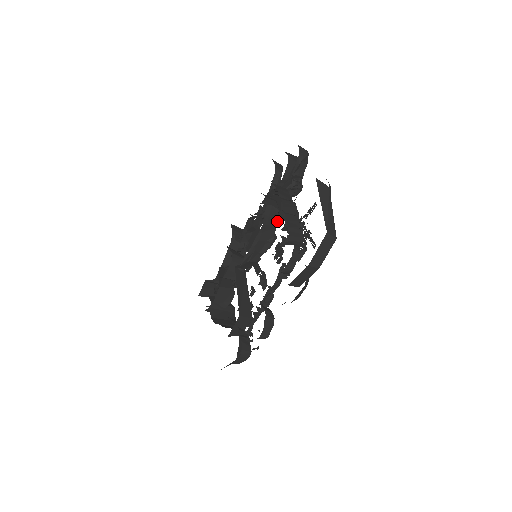
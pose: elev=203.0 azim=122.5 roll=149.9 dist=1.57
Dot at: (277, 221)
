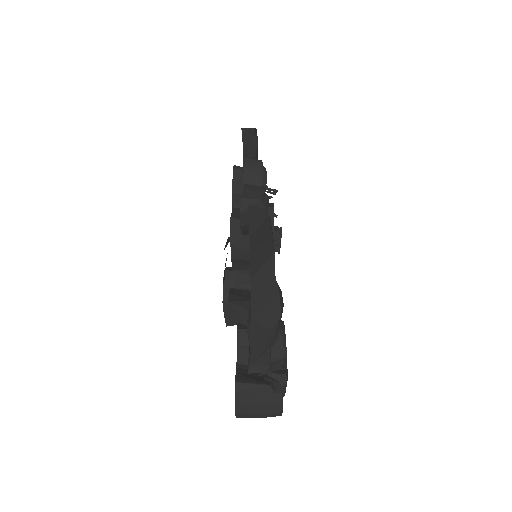
Dot at: occluded
